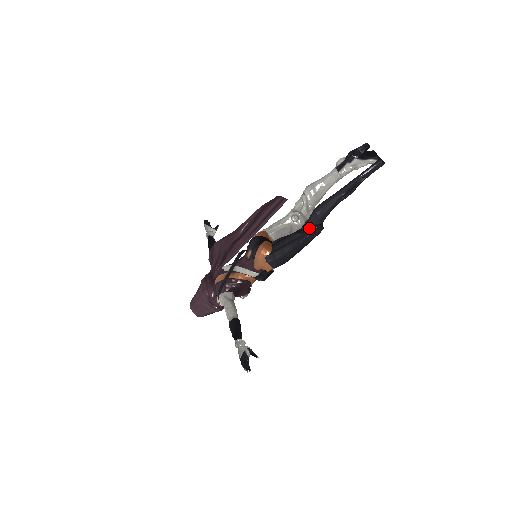
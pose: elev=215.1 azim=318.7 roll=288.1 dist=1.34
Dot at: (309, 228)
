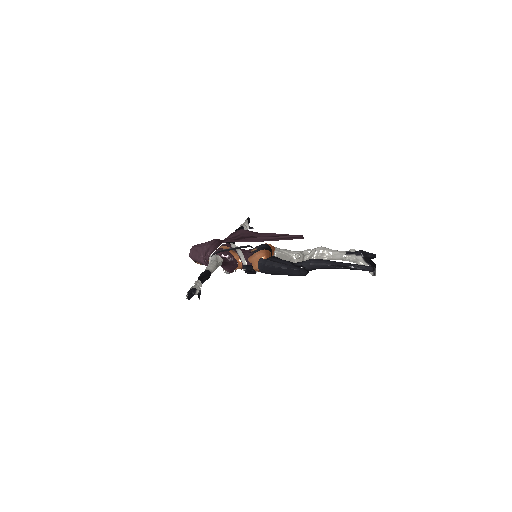
Dot at: (299, 266)
